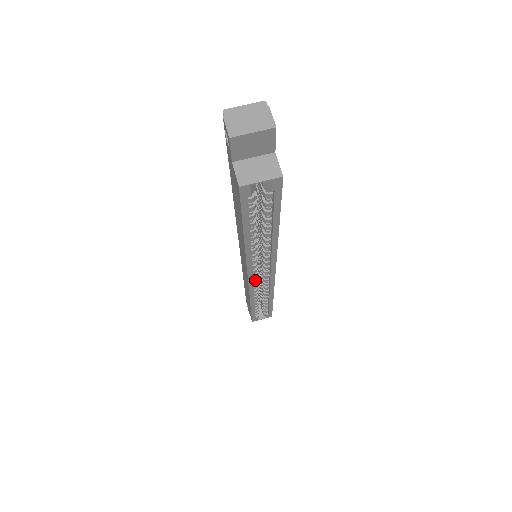
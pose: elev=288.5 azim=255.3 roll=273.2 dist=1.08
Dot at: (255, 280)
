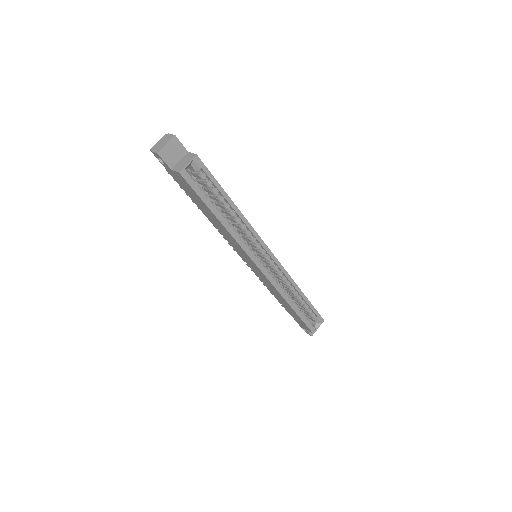
Dot at: (267, 270)
